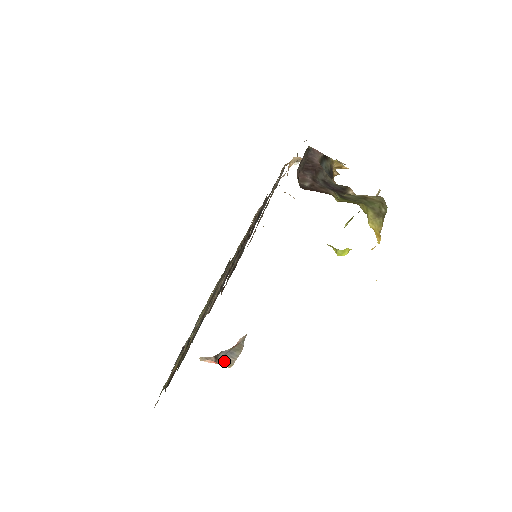
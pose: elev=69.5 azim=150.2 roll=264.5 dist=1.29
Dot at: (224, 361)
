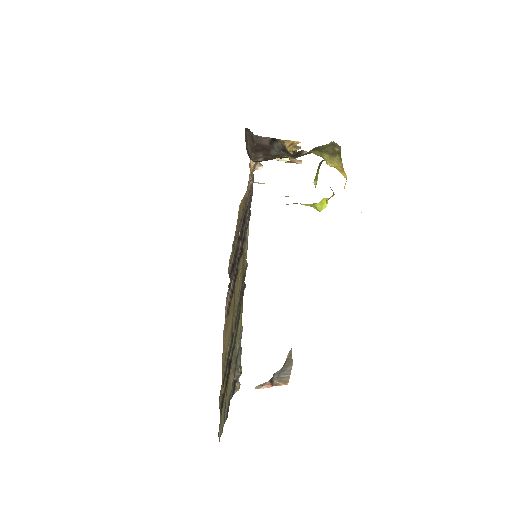
Dot at: (280, 381)
